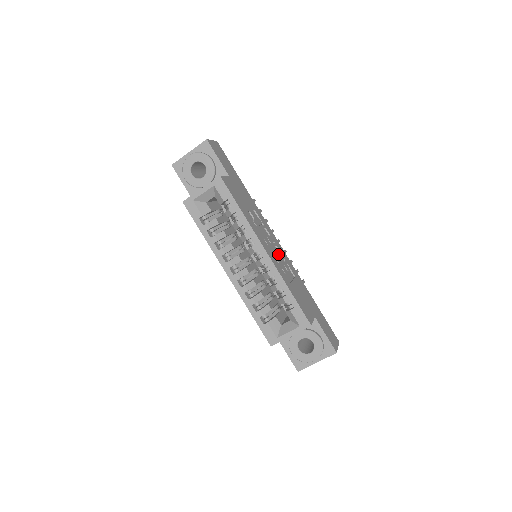
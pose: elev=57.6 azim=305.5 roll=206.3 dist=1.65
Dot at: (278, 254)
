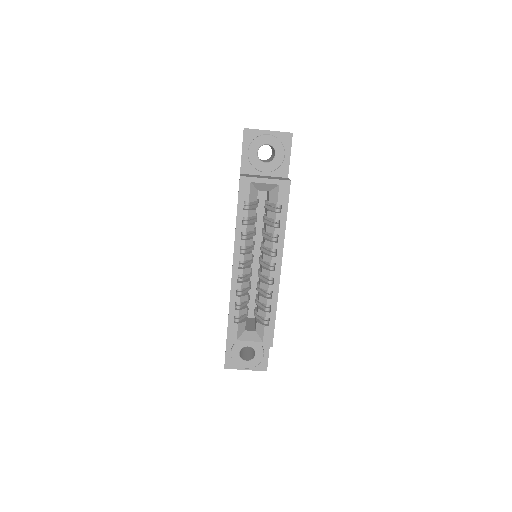
Dot at: occluded
